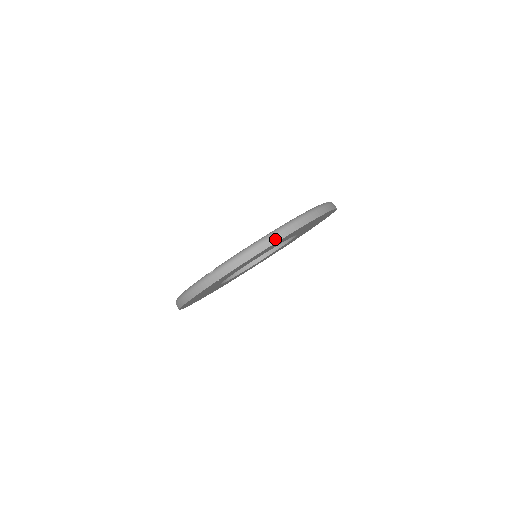
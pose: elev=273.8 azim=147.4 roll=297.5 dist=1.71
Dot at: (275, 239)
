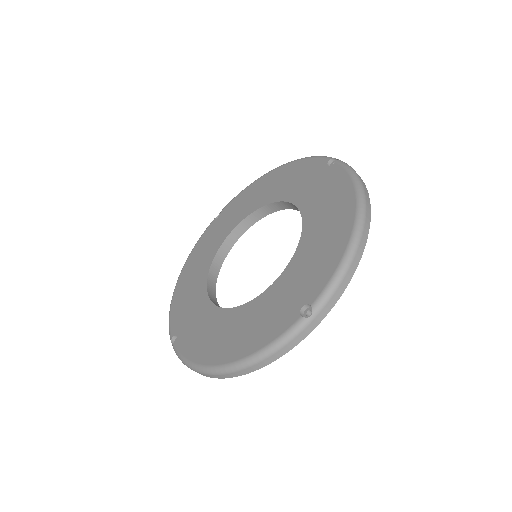
Dot at: (366, 233)
